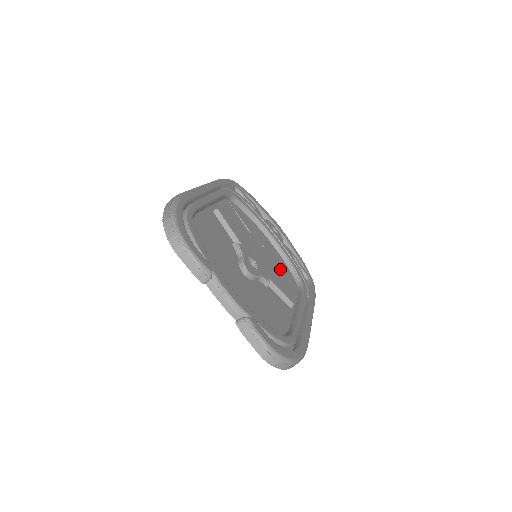
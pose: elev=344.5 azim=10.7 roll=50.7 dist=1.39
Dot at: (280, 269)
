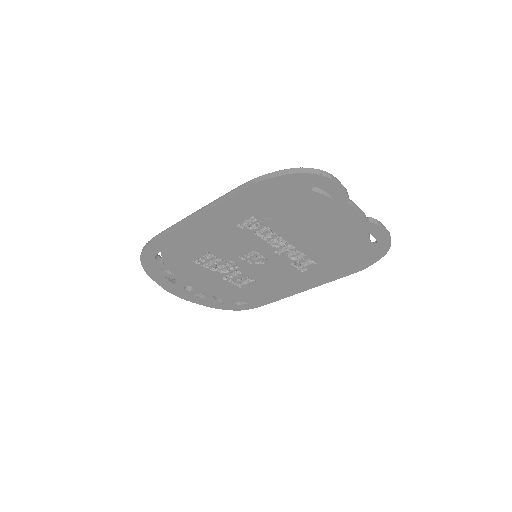
Dot at: (249, 279)
